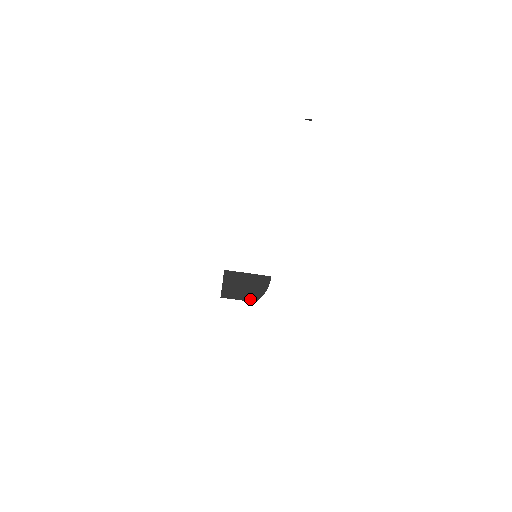
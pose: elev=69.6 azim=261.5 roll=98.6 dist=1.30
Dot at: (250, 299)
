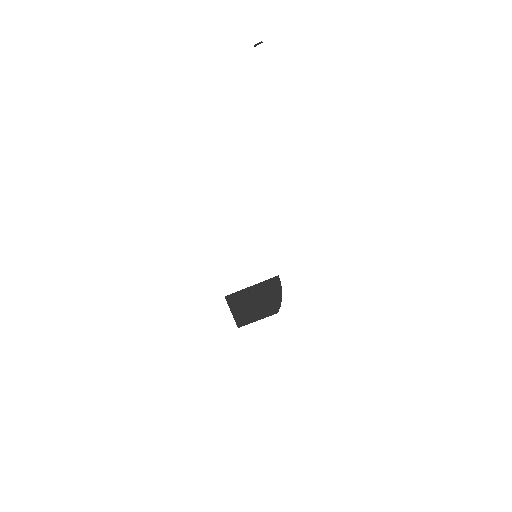
Dot at: (270, 313)
